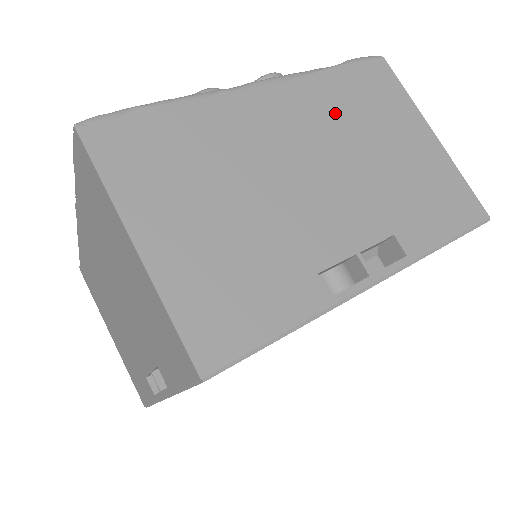
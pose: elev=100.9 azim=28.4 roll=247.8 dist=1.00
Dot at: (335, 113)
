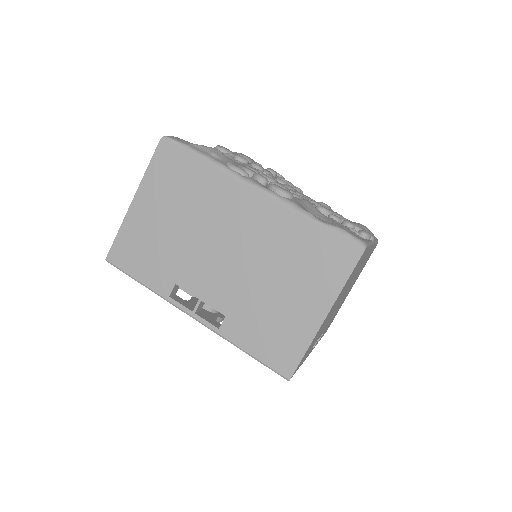
Dot at: (279, 242)
